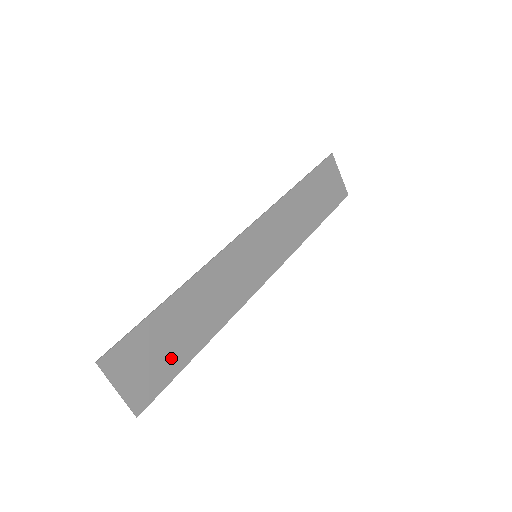
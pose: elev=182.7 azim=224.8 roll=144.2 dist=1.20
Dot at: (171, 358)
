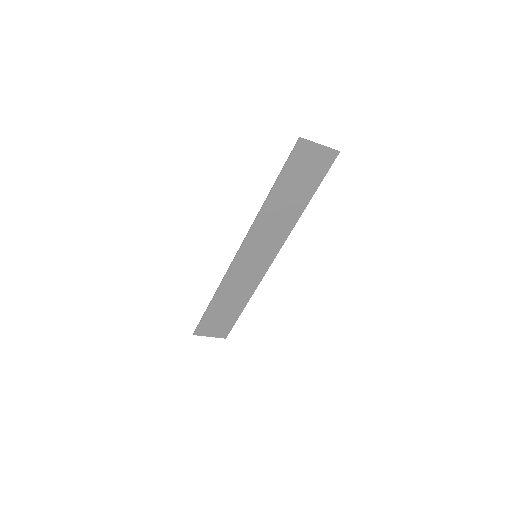
Dot at: (229, 318)
